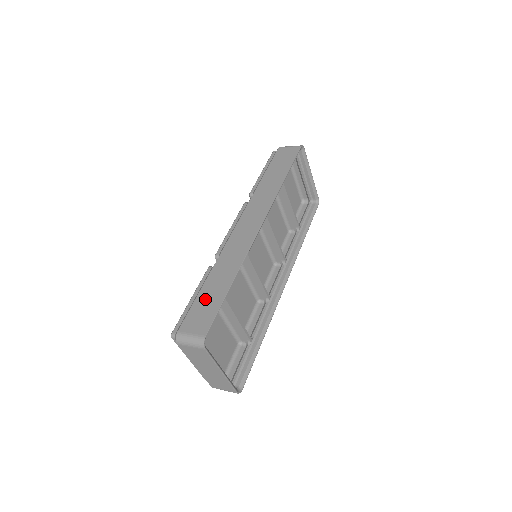
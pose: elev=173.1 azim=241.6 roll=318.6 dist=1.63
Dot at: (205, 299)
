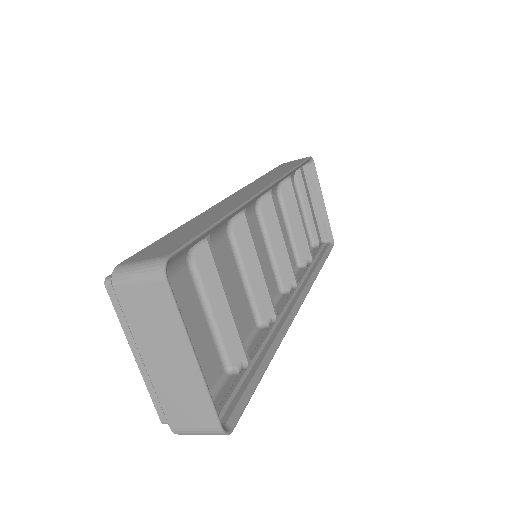
Dot at: (175, 235)
